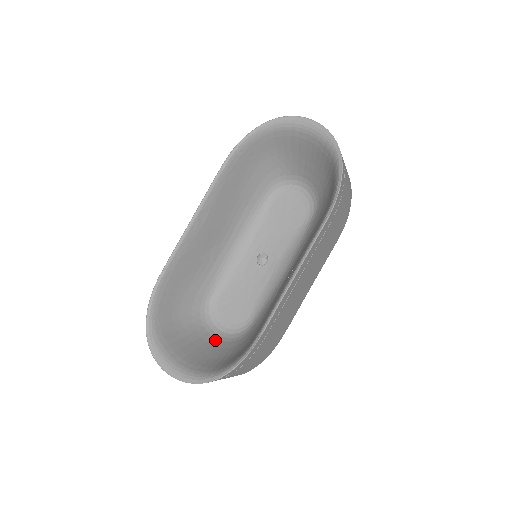
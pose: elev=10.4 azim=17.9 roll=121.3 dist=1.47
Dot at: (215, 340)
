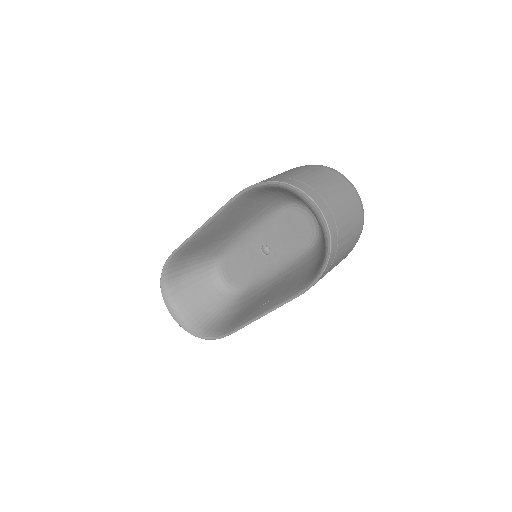
Dot at: (215, 290)
